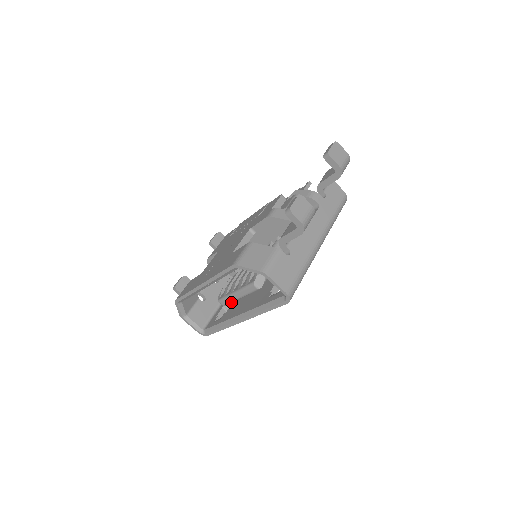
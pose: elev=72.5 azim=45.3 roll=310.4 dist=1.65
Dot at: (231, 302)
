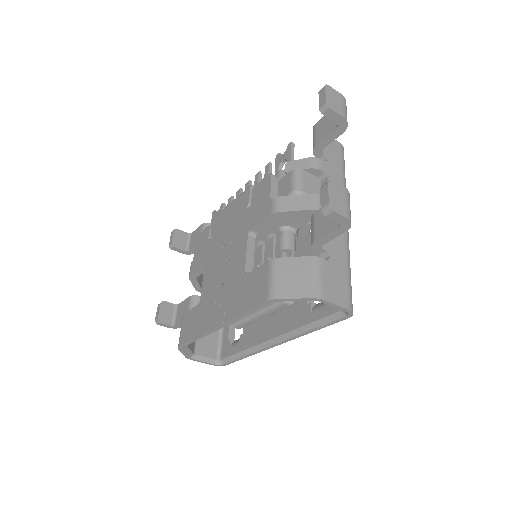
Dot at: occluded
